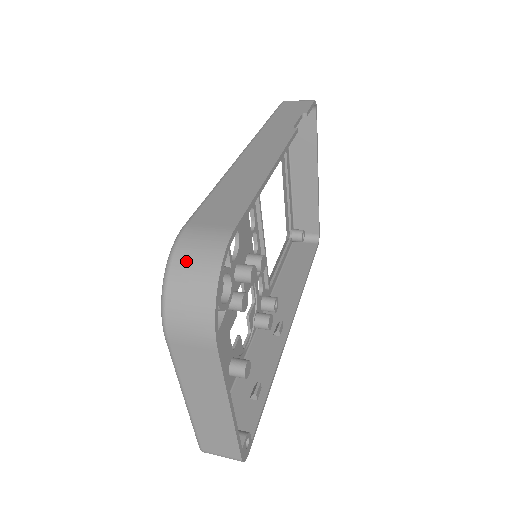
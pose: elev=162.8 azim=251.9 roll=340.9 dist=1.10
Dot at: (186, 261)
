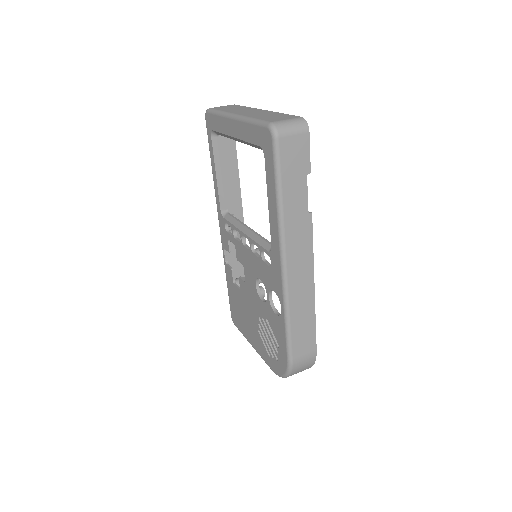
Dot at: (297, 372)
